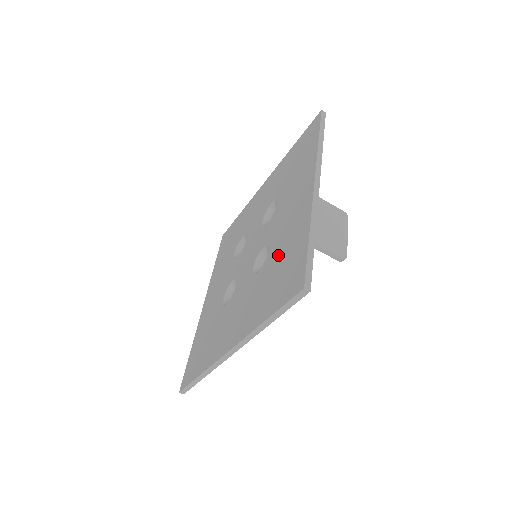
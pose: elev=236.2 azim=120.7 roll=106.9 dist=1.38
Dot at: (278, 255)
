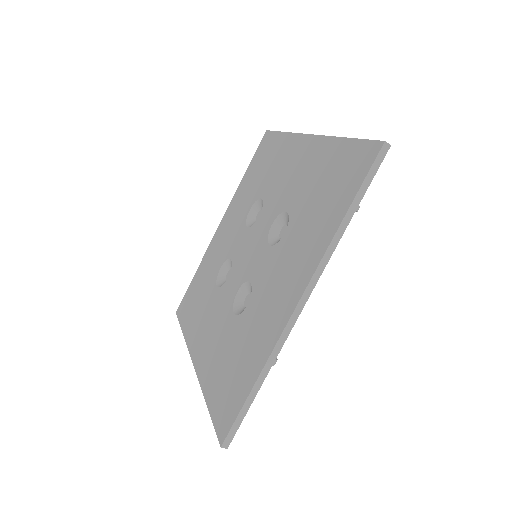
Dot at: (308, 192)
